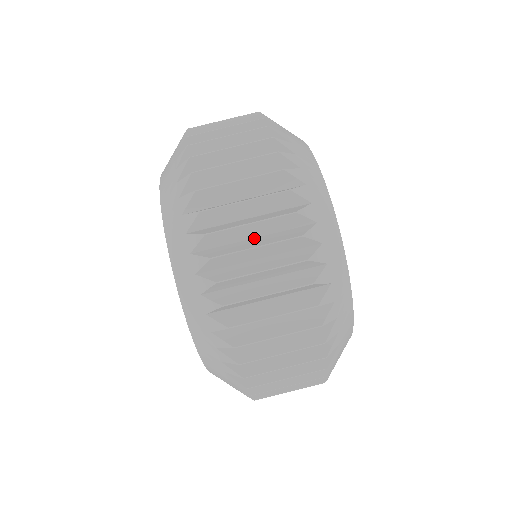
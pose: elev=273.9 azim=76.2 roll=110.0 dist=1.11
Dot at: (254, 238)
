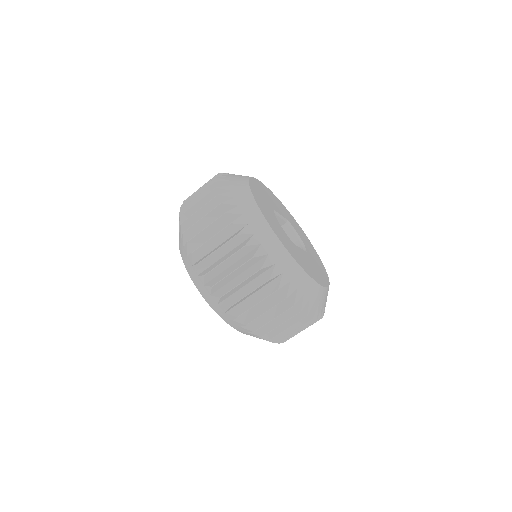
Dot at: occluded
